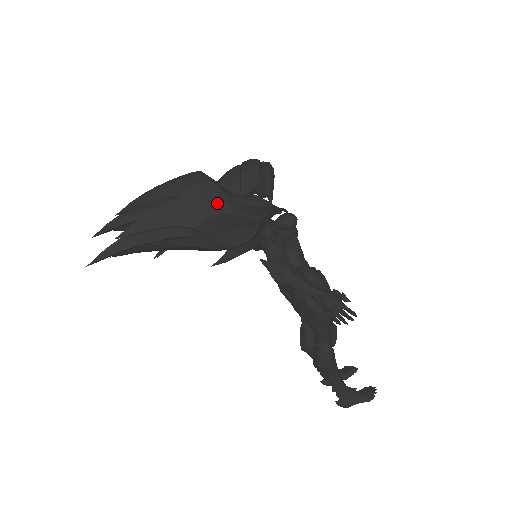
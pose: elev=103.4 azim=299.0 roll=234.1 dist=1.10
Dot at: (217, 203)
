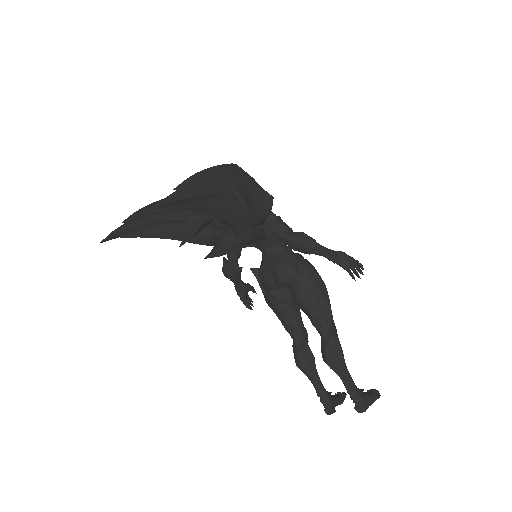
Dot at: (244, 175)
